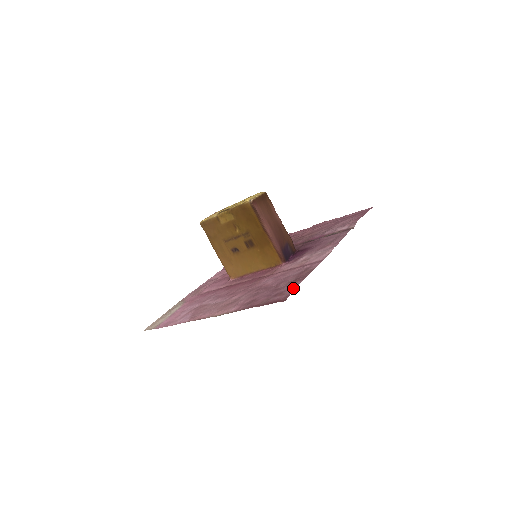
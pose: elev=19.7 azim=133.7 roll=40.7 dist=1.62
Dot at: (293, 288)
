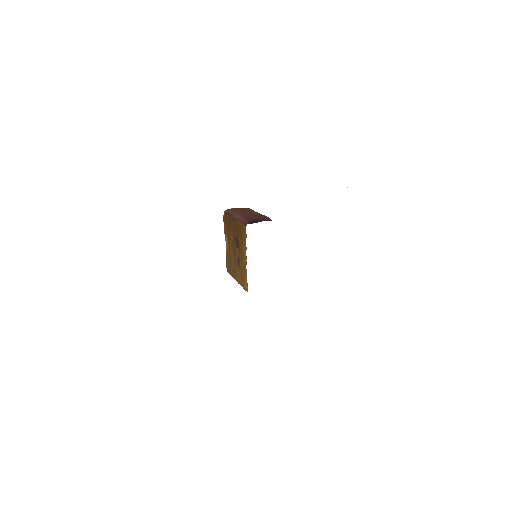
Dot at: occluded
